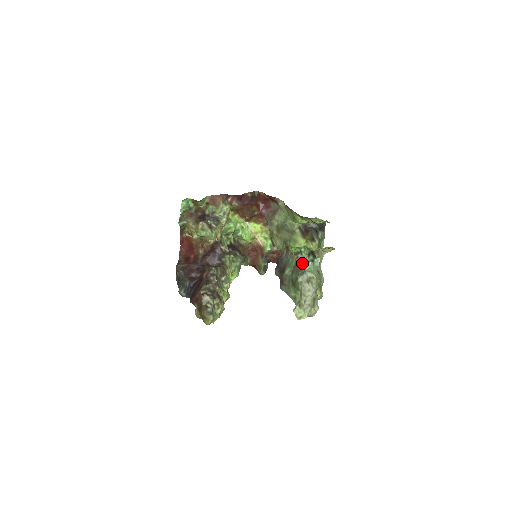
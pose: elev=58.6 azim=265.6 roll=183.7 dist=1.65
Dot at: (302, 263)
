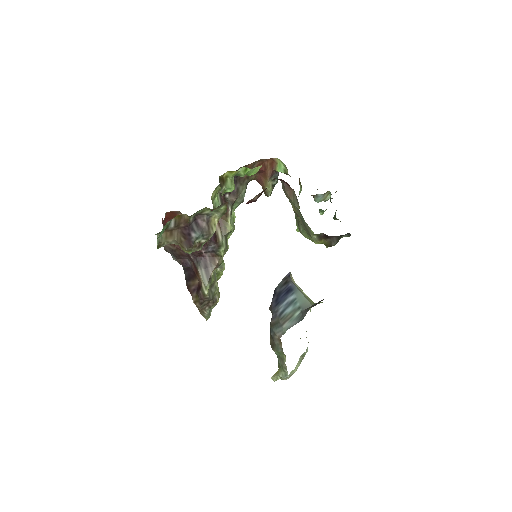
Dot at: (320, 201)
